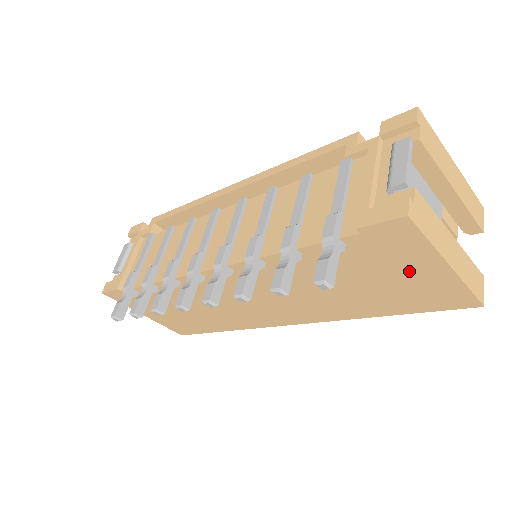
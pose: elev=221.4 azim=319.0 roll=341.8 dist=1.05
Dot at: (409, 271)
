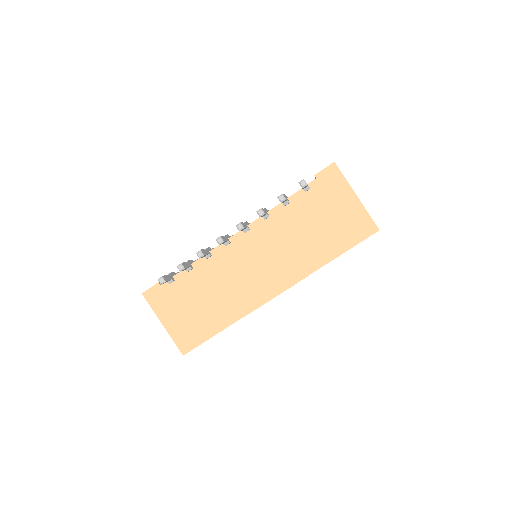
Dot at: (340, 205)
